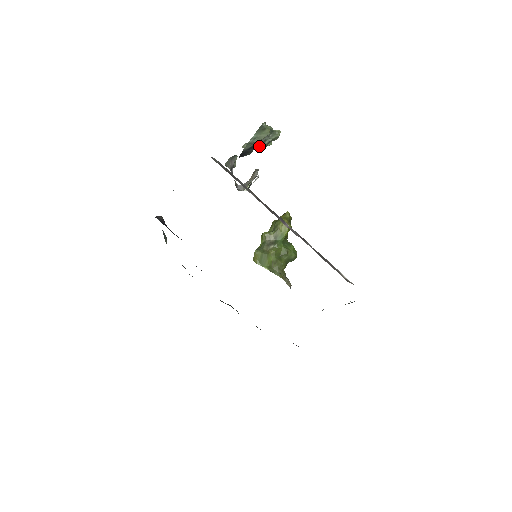
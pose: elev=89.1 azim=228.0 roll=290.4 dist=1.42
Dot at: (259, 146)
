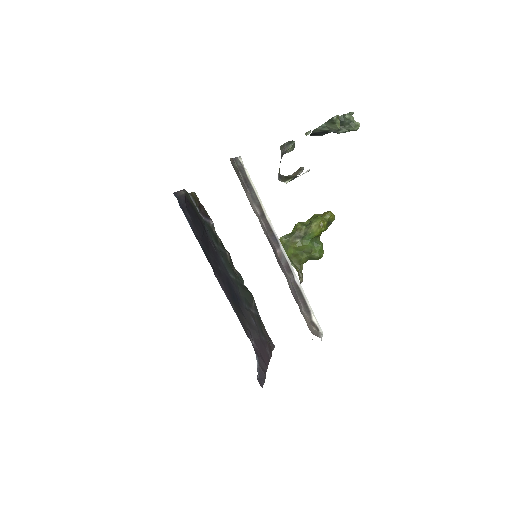
Dot at: (333, 132)
